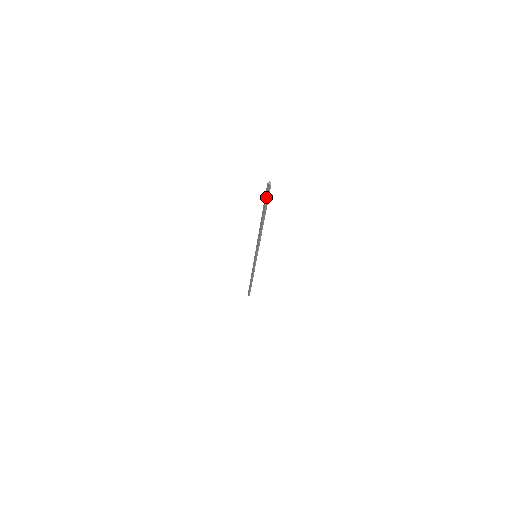
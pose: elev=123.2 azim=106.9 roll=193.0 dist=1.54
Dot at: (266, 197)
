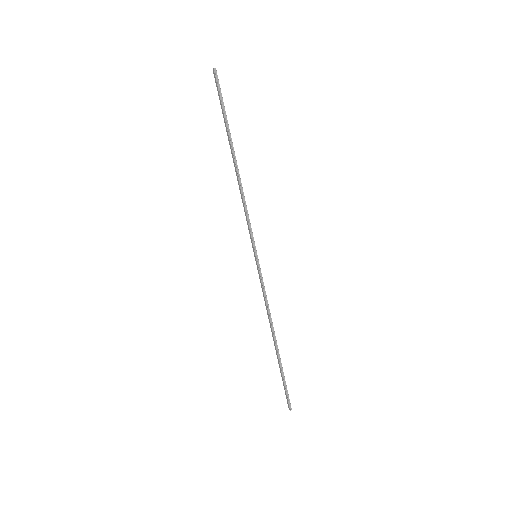
Dot at: (219, 94)
